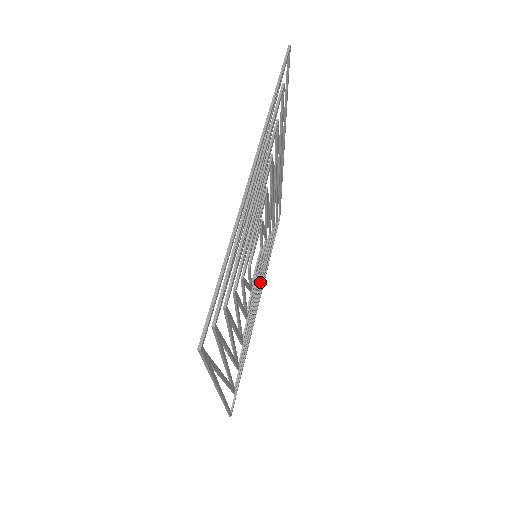
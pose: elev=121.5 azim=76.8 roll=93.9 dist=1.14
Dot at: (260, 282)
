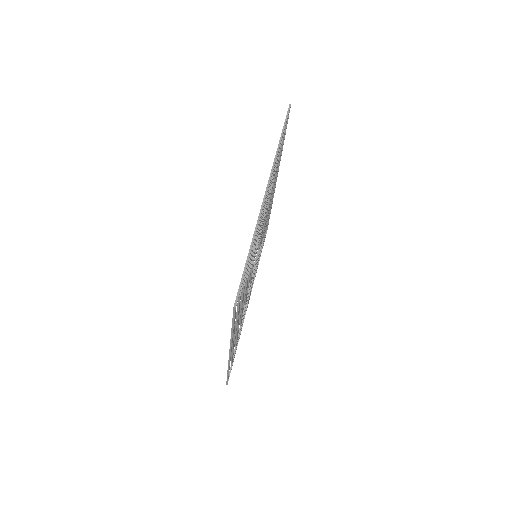
Dot at: (253, 279)
